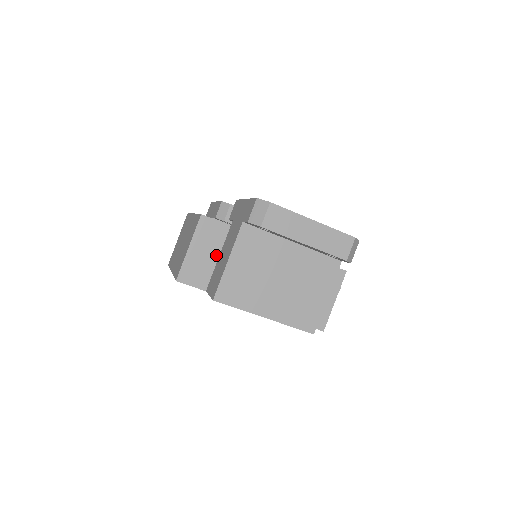
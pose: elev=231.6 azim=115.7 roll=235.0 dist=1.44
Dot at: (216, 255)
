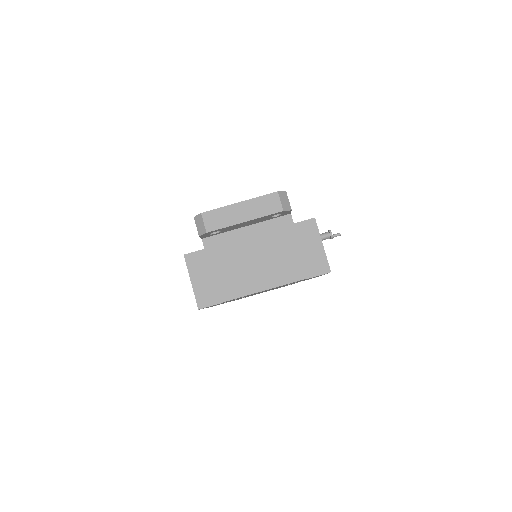
Dot at: occluded
